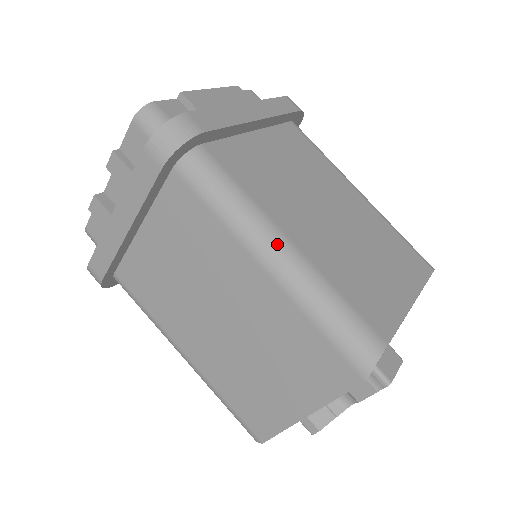
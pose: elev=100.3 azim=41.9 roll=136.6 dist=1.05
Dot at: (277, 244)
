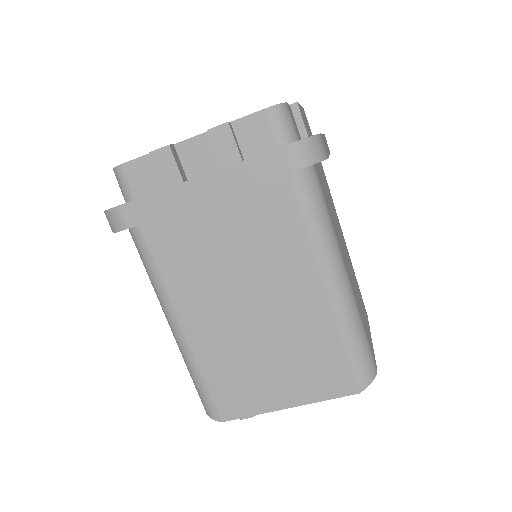
Dot at: (342, 272)
